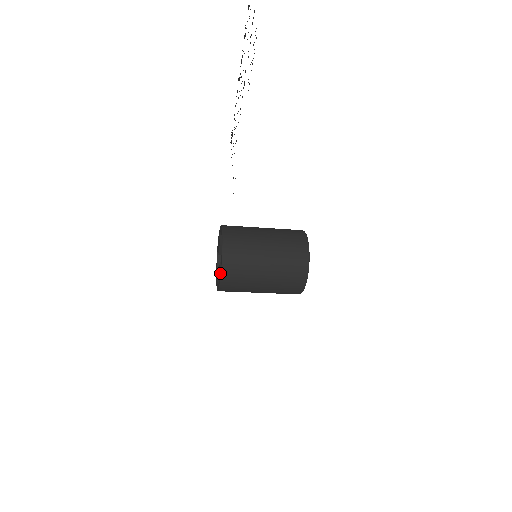
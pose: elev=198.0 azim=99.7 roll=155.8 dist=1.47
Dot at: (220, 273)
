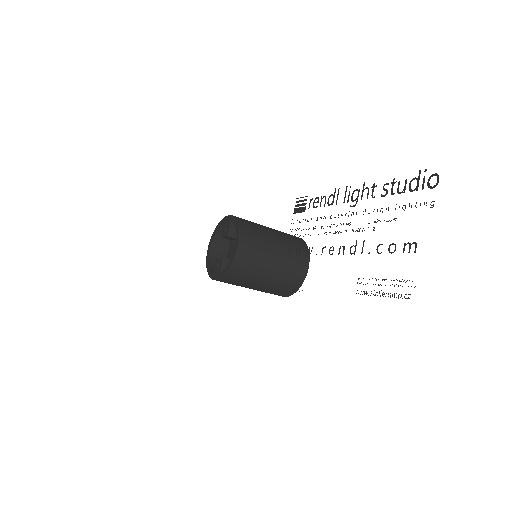
Dot at: (220, 275)
